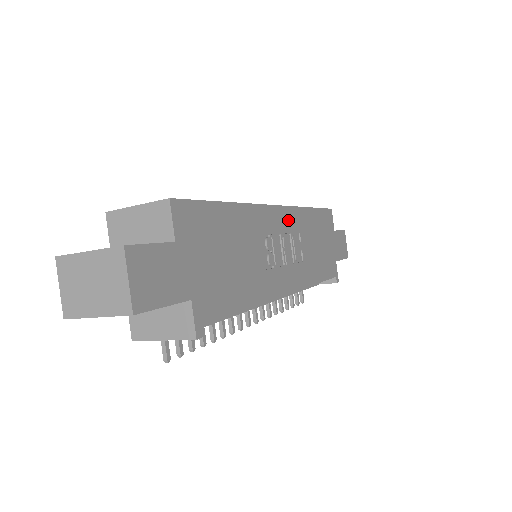
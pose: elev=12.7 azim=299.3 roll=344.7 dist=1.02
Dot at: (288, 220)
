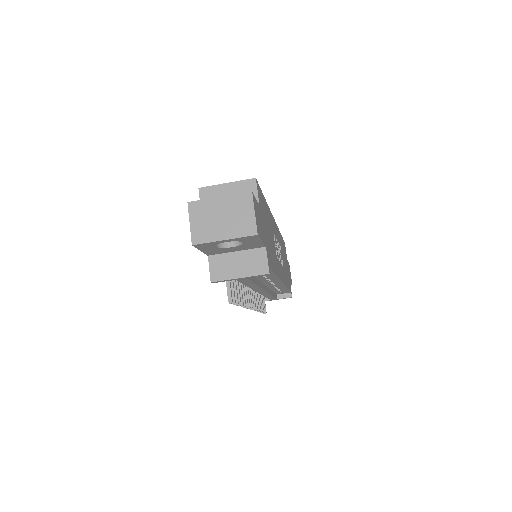
Dot at: (277, 233)
